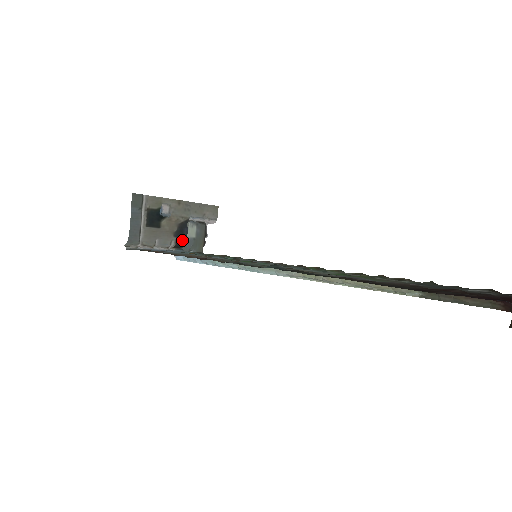
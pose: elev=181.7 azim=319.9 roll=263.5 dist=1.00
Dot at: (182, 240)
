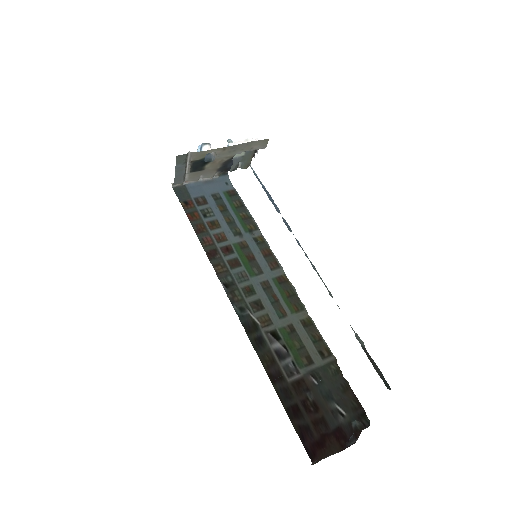
Dot at: (226, 170)
